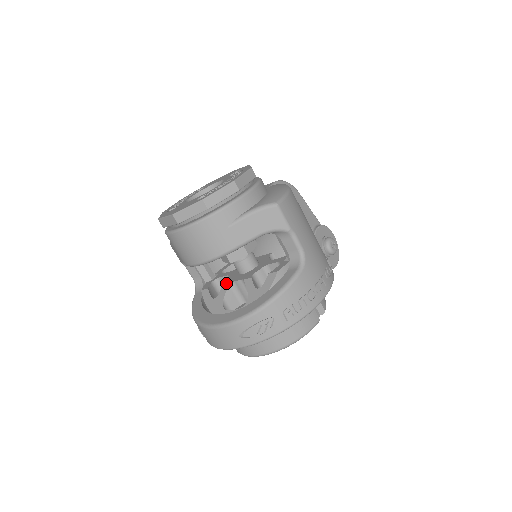
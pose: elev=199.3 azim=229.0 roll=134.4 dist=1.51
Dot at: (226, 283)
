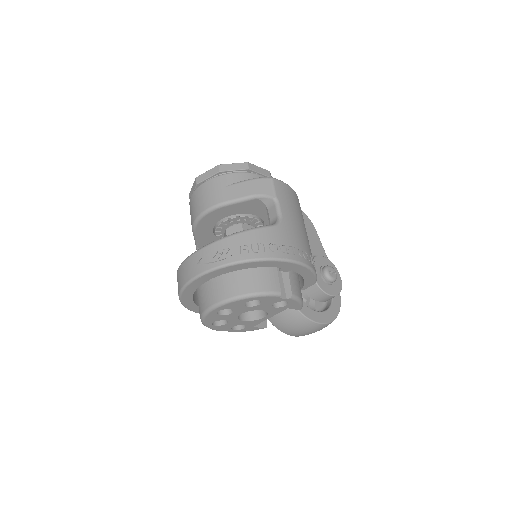
Dot at: occluded
